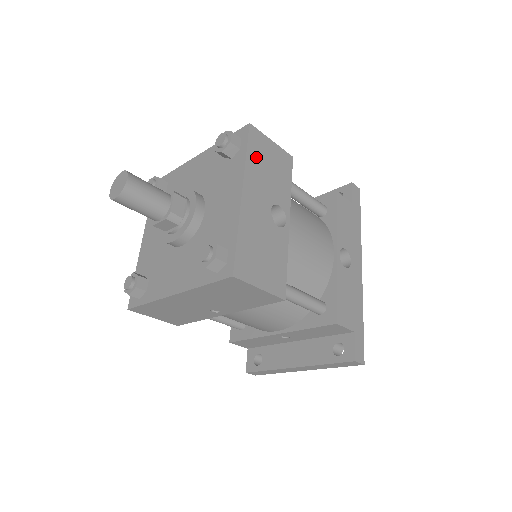
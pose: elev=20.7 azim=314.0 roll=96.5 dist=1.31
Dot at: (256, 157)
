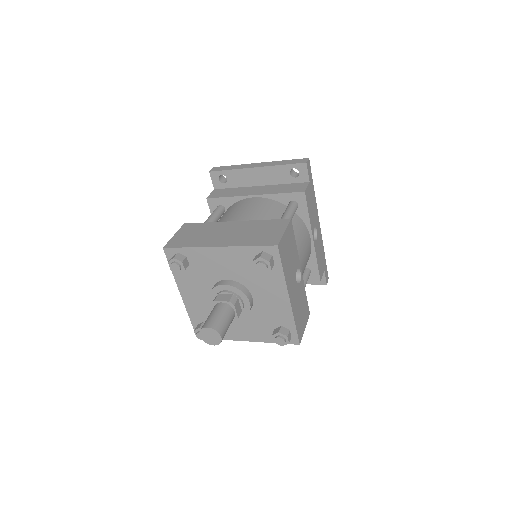
Dot at: (285, 262)
